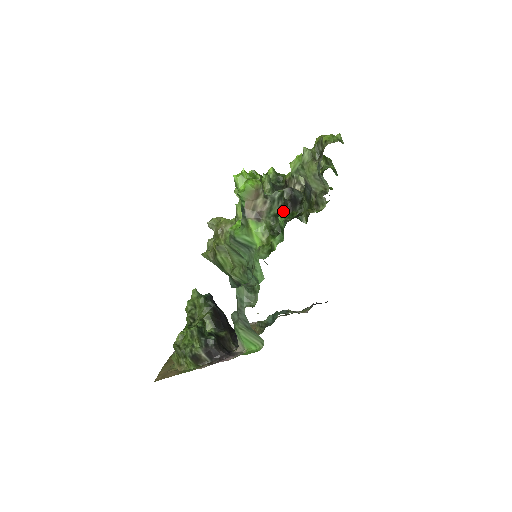
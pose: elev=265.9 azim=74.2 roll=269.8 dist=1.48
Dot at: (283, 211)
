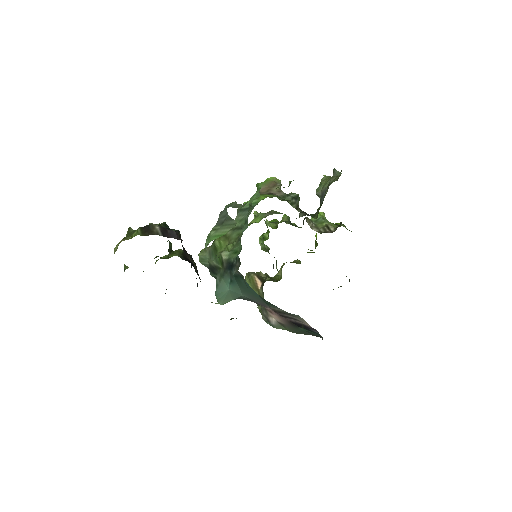
Dot at: occluded
